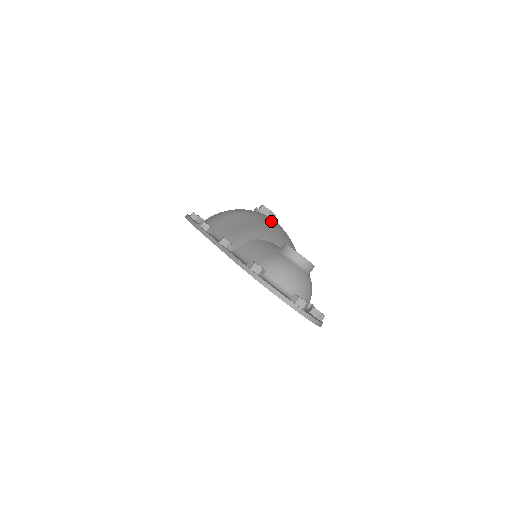
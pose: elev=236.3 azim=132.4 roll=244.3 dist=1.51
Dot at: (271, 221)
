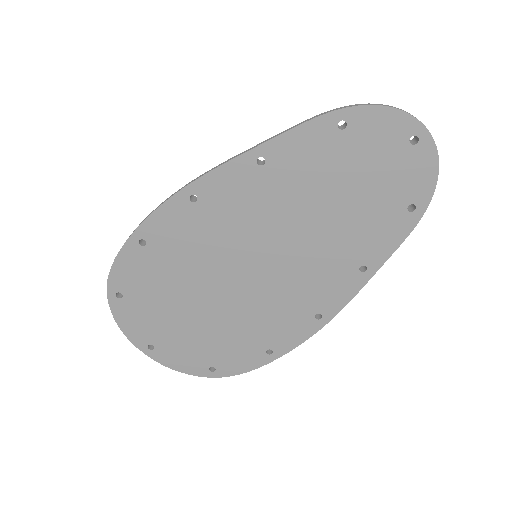
Dot at: occluded
